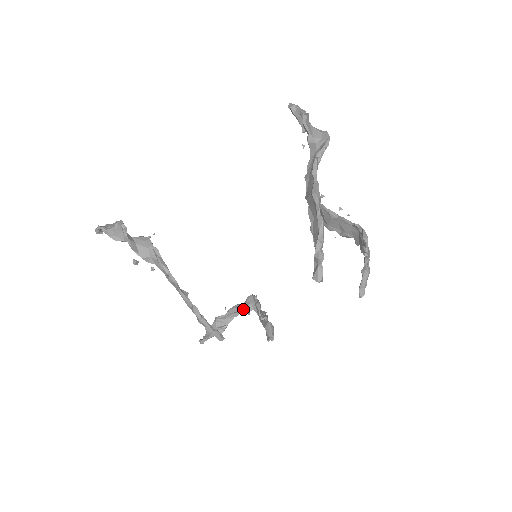
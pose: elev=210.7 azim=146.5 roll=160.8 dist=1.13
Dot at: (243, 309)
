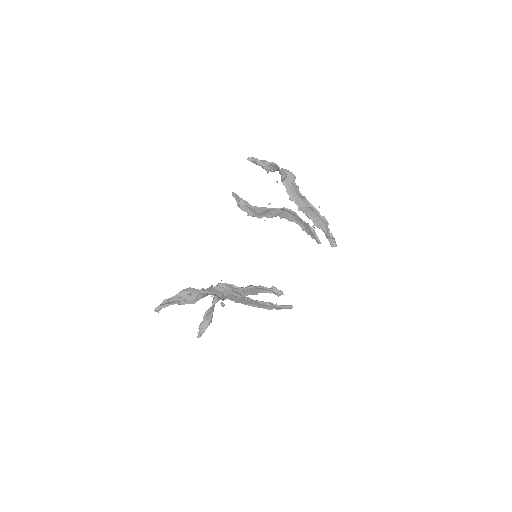
Dot at: occluded
